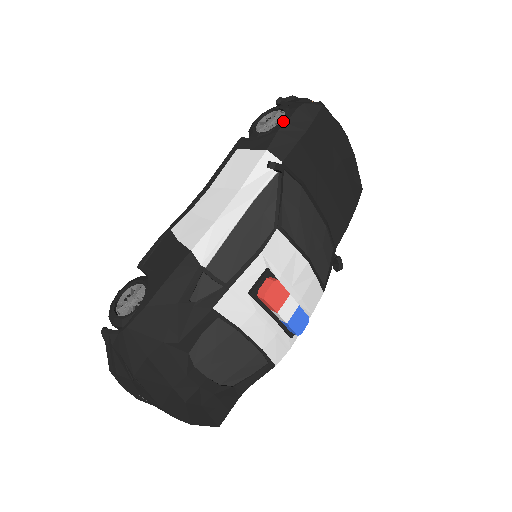
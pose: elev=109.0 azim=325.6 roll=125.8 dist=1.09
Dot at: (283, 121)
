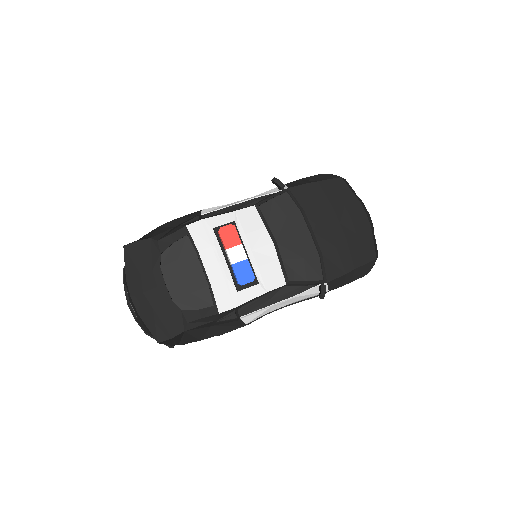
Dot at: occluded
